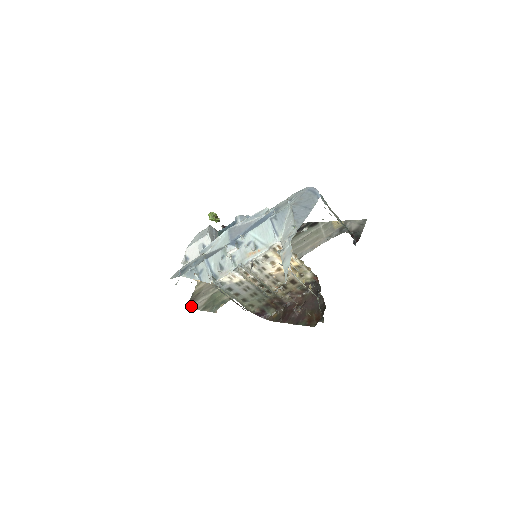
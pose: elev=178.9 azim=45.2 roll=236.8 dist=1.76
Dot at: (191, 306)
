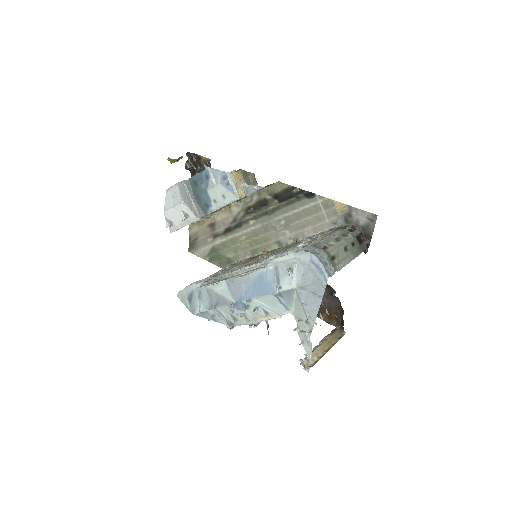
Dot at: (194, 252)
